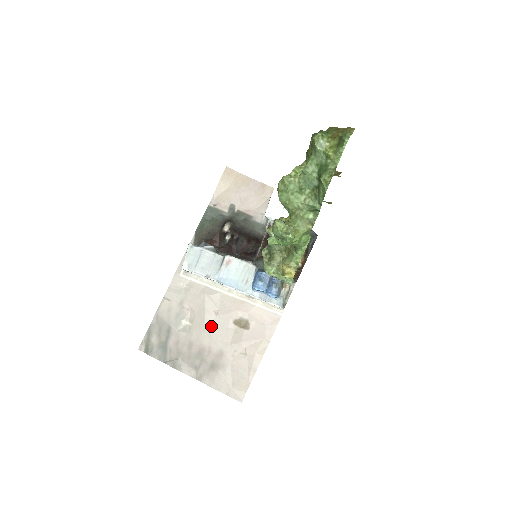
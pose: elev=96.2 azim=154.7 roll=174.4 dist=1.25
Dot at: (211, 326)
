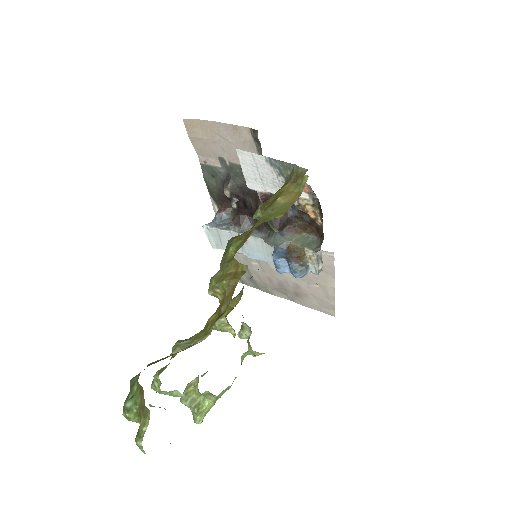
Dot at: occluded
